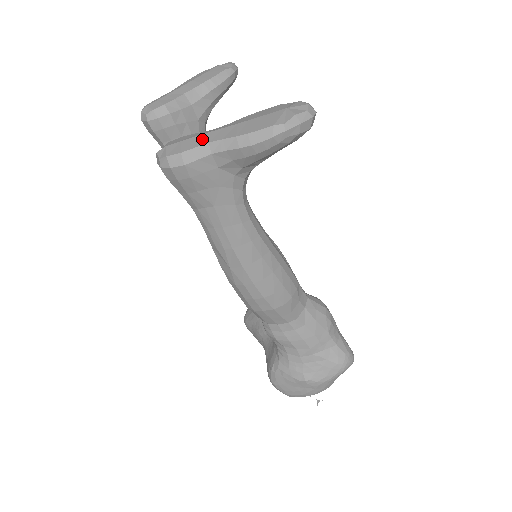
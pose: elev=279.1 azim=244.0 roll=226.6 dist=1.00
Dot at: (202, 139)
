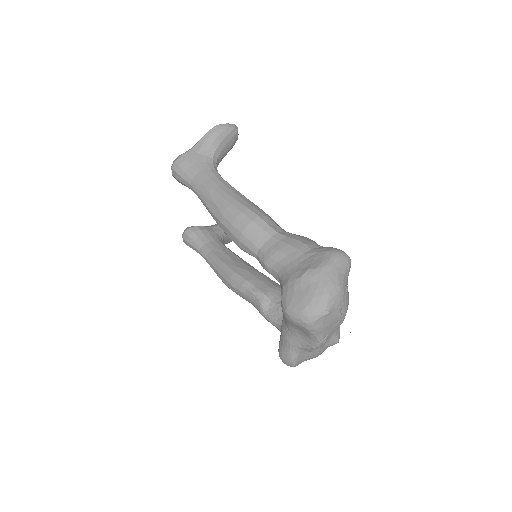
Dot at: occluded
